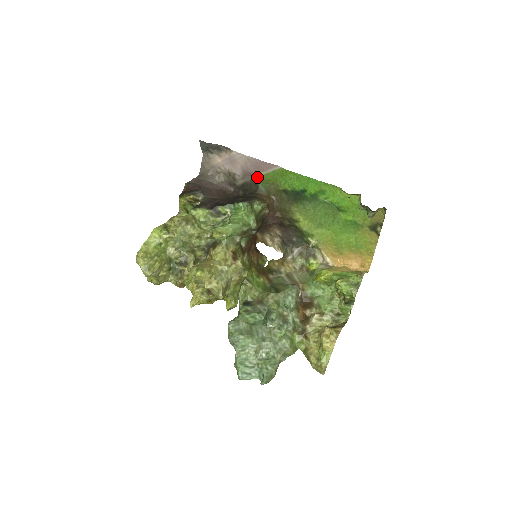
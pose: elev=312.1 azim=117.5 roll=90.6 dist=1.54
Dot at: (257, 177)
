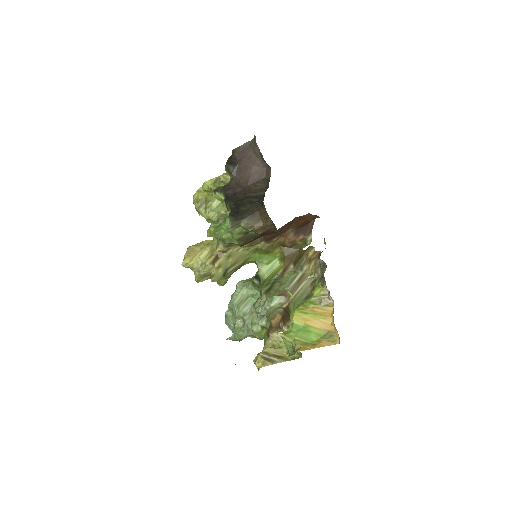
Dot at: occluded
